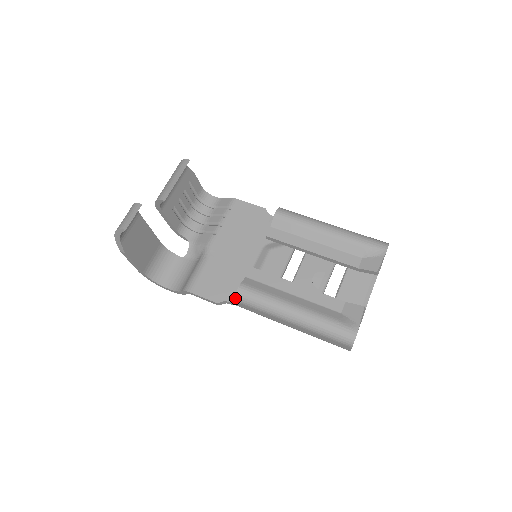
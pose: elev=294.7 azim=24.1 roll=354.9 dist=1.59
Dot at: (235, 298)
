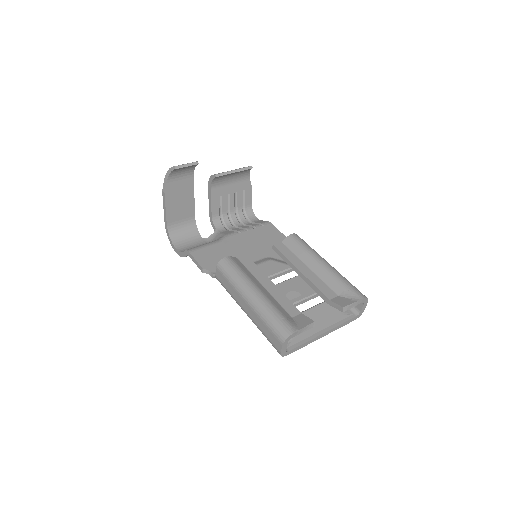
Dot at: (218, 264)
